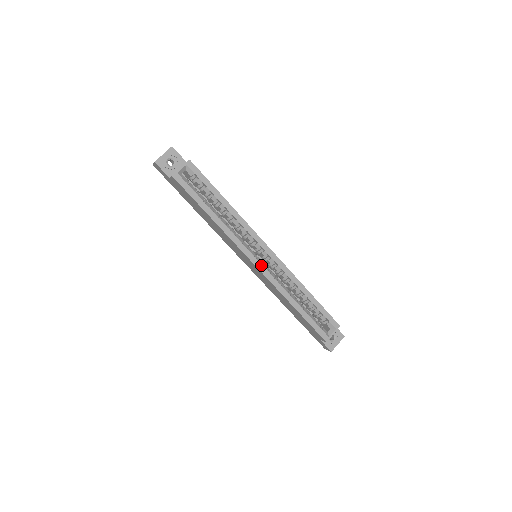
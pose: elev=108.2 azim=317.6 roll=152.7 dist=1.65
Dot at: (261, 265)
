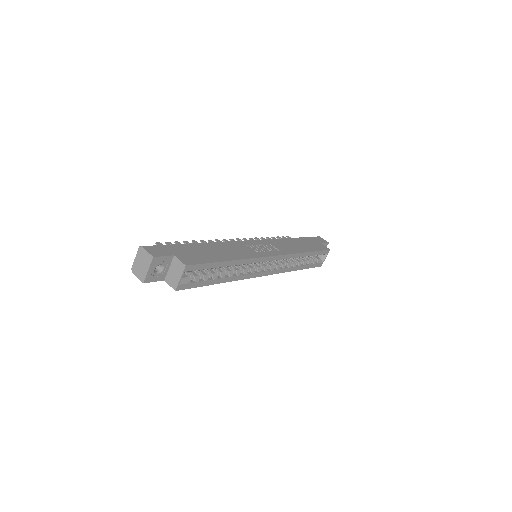
Dot at: (269, 271)
